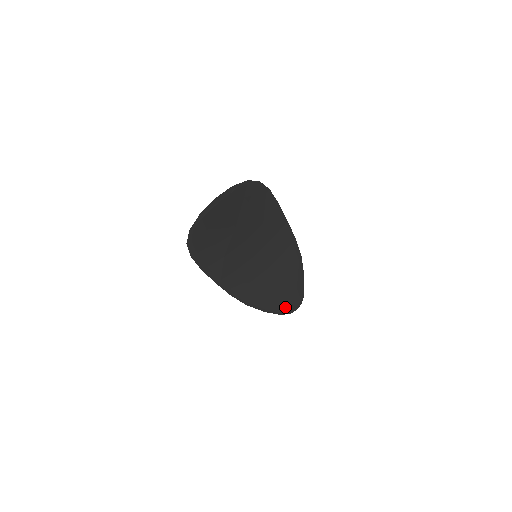
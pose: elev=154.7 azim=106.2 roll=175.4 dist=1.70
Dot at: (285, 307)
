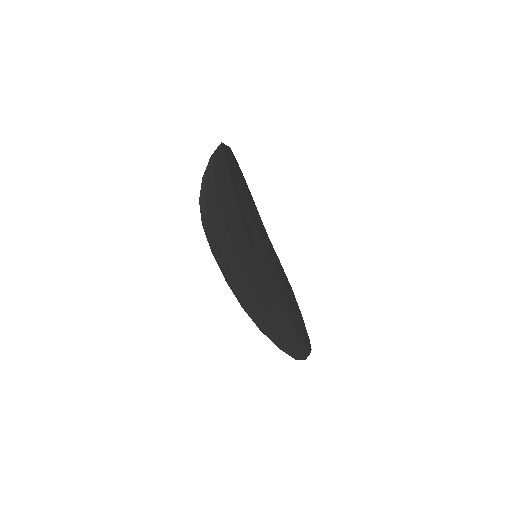
Dot at: (298, 346)
